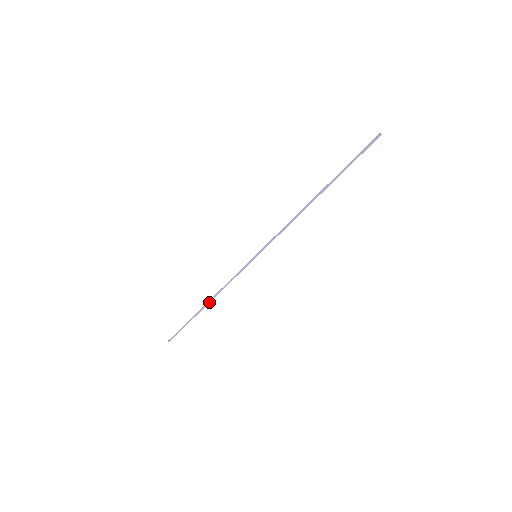
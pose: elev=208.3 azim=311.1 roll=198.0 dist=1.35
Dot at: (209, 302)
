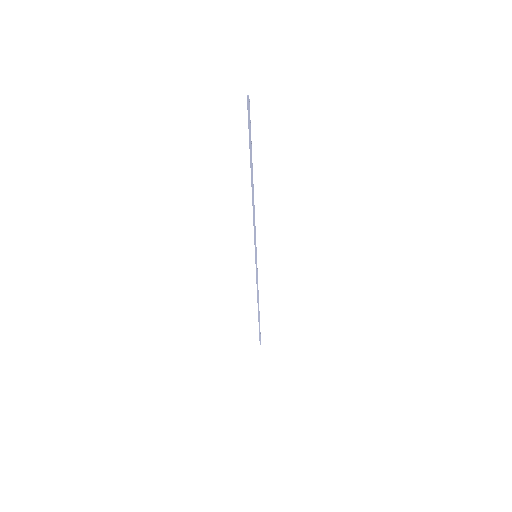
Dot at: (258, 306)
